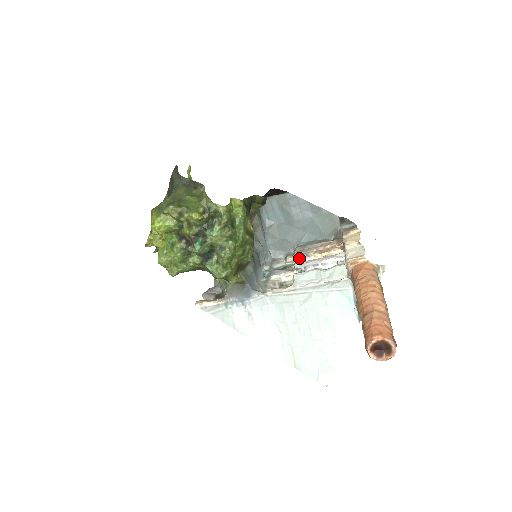
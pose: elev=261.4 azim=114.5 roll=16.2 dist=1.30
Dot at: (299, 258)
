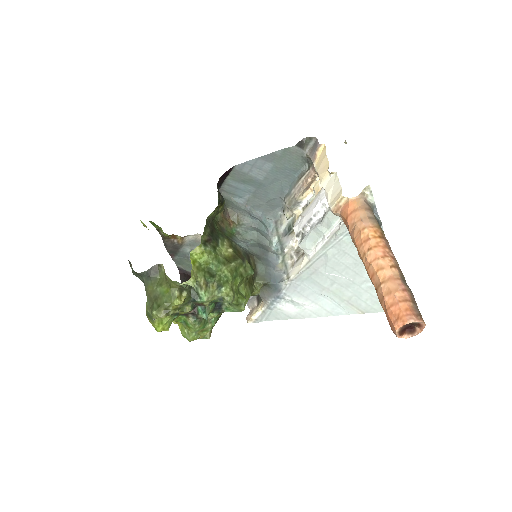
Dot at: (294, 209)
